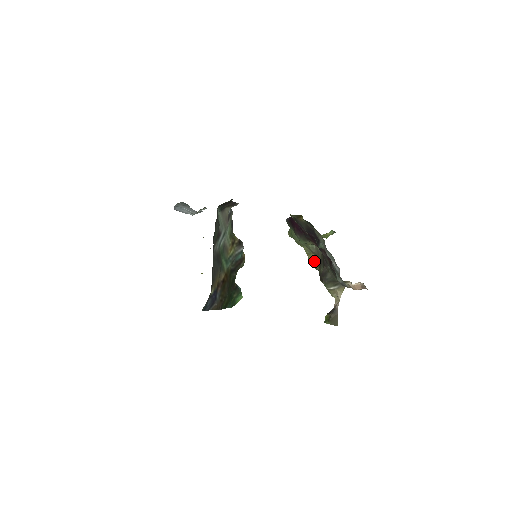
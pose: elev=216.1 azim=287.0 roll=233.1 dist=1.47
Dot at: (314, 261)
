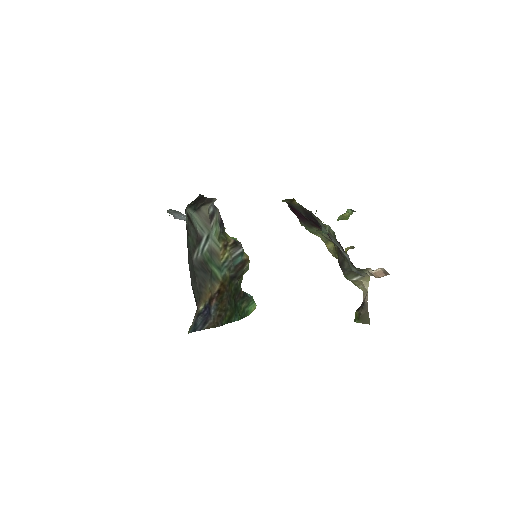
Dot at: (332, 249)
